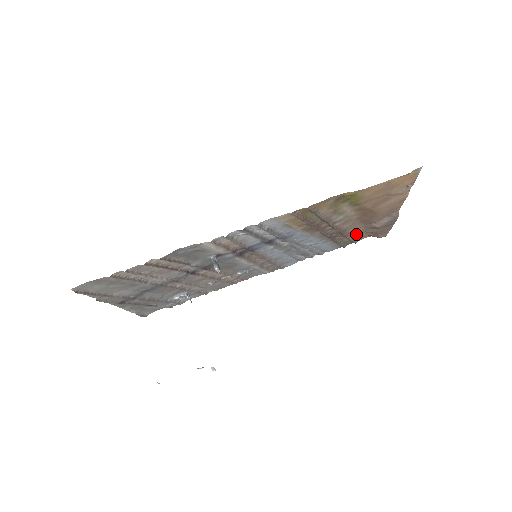
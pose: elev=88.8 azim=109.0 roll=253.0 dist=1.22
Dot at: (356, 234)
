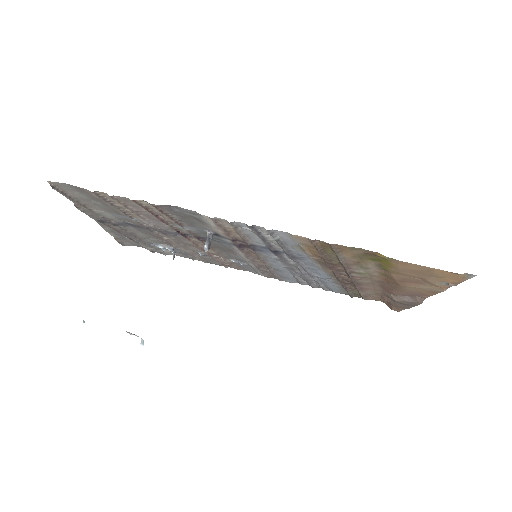
Dot at: (370, 293)
